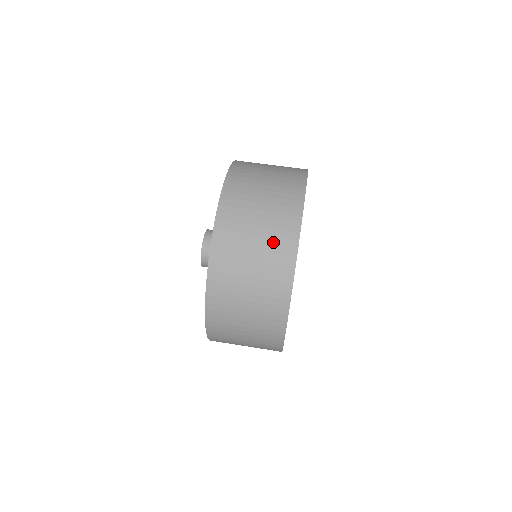
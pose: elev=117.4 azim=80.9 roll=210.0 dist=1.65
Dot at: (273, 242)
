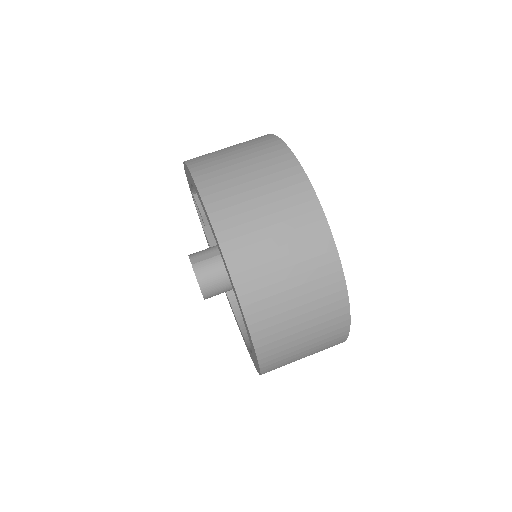
Dot at: (322, 320)
